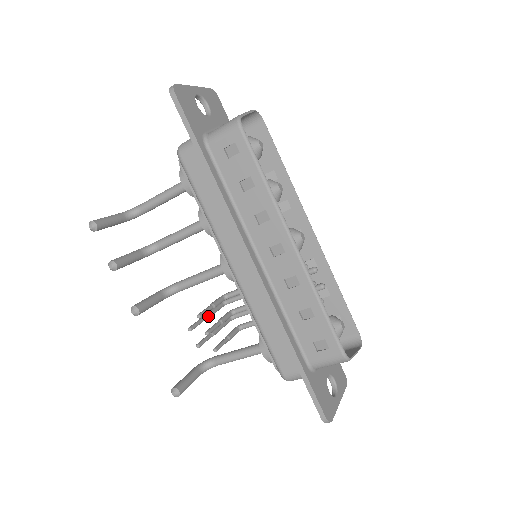
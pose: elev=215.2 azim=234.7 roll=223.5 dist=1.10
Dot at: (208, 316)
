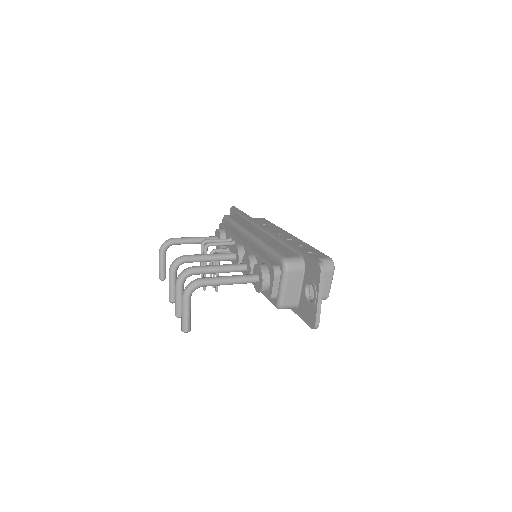
Dot at: occluded
